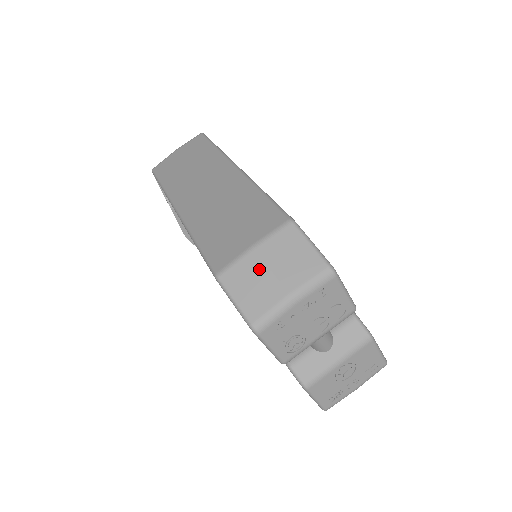
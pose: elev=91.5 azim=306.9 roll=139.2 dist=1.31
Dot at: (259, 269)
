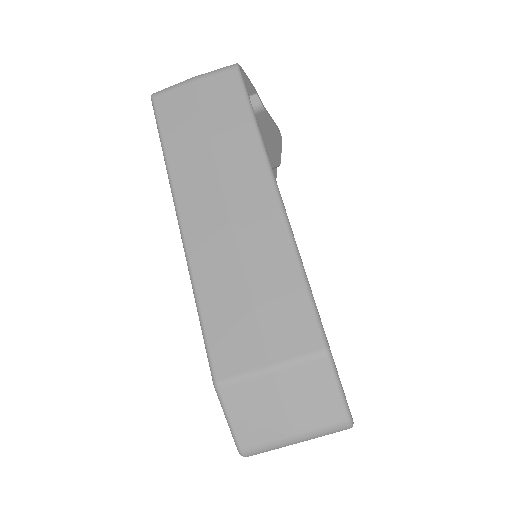
Dot at: (269, 398)
